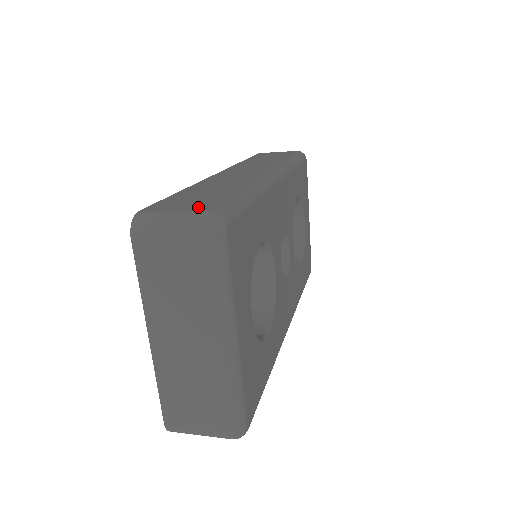
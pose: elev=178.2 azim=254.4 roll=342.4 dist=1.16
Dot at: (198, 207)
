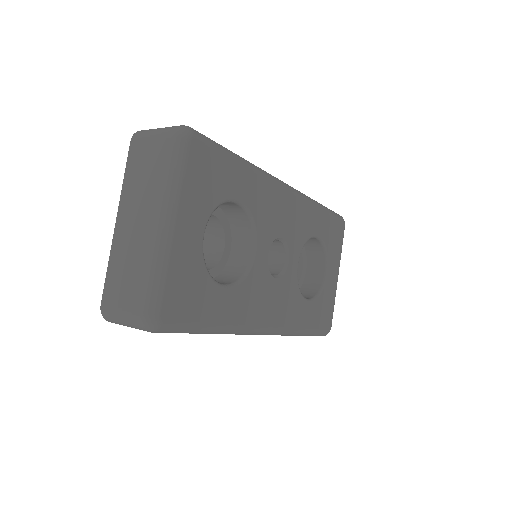
Dot at: occluded
